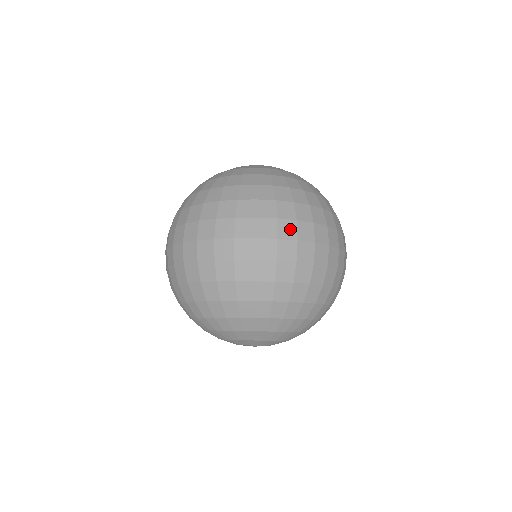
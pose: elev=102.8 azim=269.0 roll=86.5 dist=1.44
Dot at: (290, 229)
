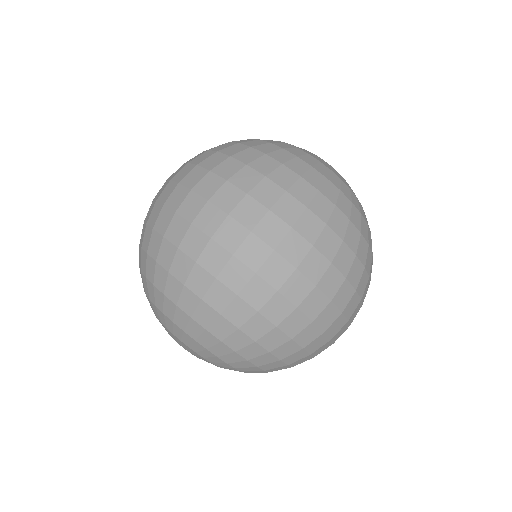
Dot at: (318, 268)
